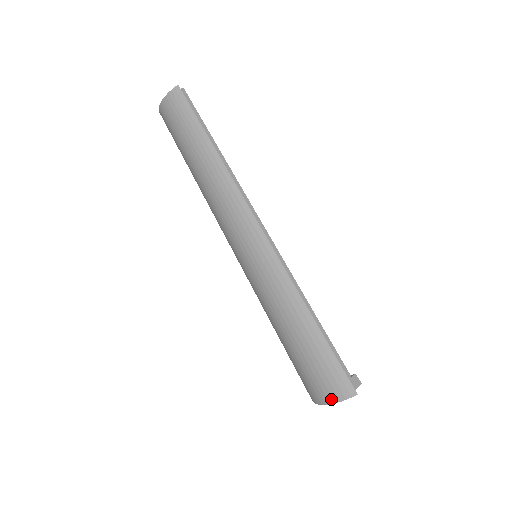
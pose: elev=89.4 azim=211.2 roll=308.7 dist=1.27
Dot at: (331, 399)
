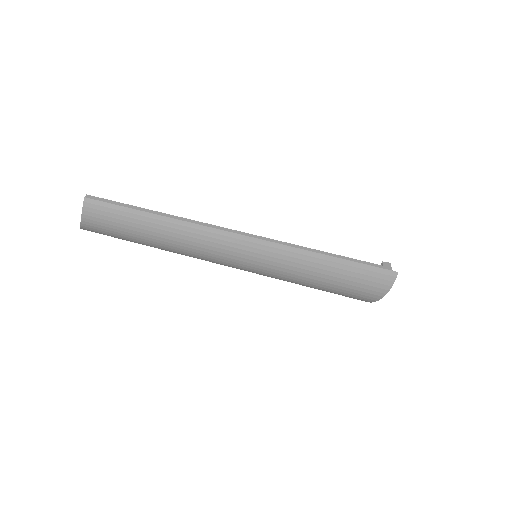
Dot at: (385, 291)
